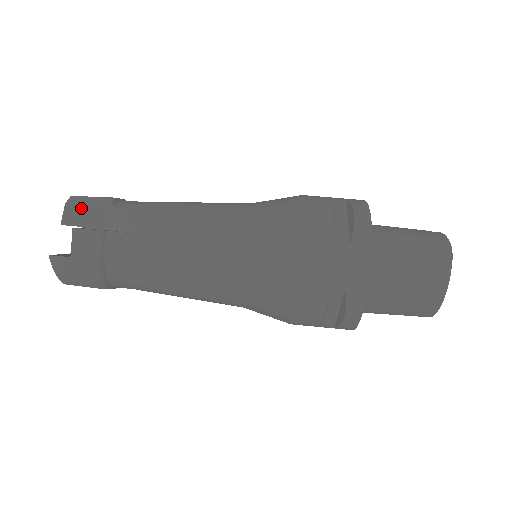
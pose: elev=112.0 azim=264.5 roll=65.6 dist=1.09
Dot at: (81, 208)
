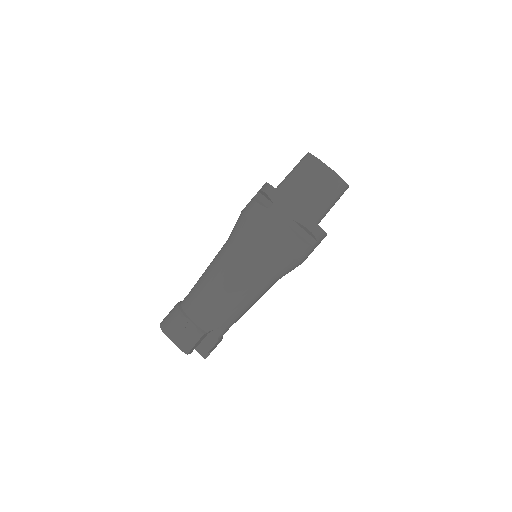
Dot at: (194, 347)
